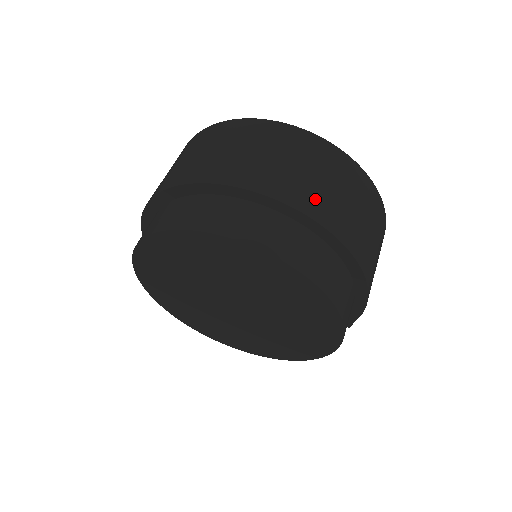
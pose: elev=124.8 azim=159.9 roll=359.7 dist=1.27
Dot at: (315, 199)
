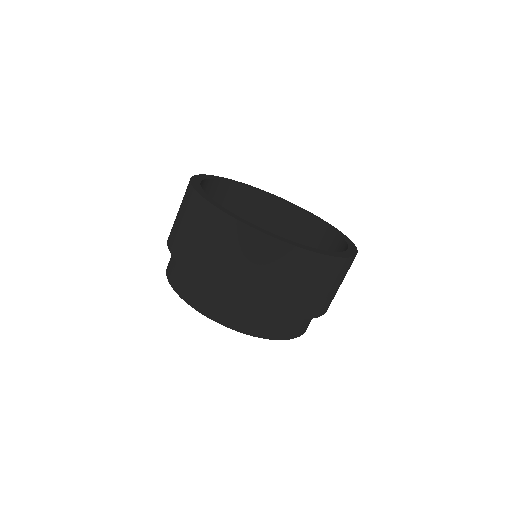
Dot at: (330, 302)
